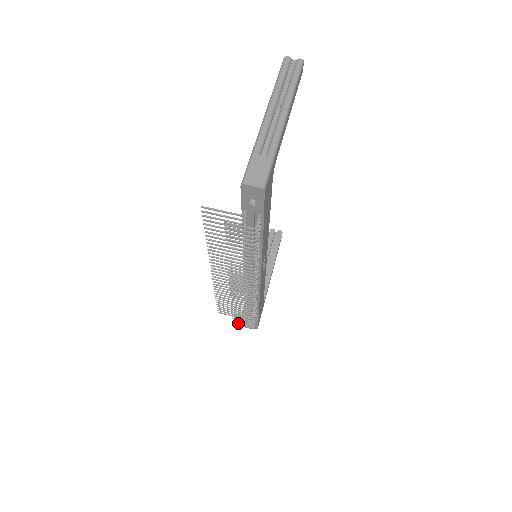
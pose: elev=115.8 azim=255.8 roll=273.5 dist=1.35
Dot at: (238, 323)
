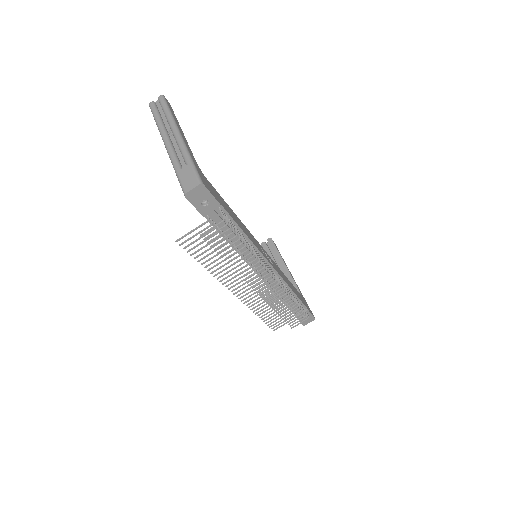
Dot at: occluded
